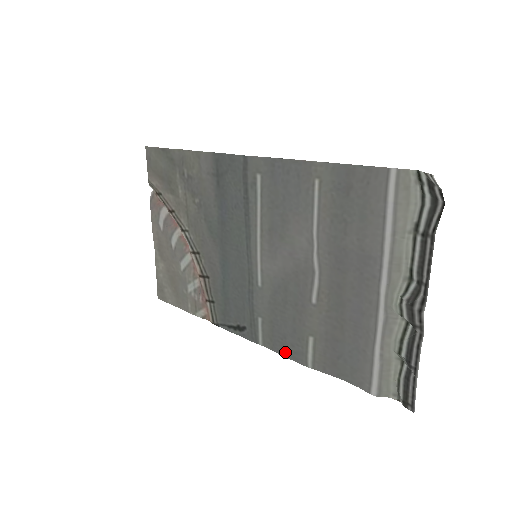
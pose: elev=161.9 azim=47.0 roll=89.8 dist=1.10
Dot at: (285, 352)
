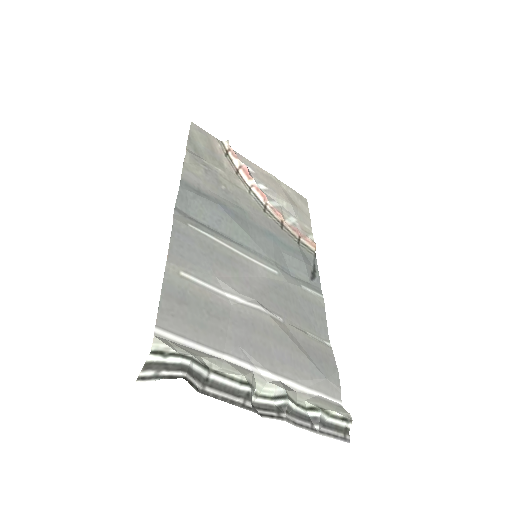
Dot at: (323, 320)
